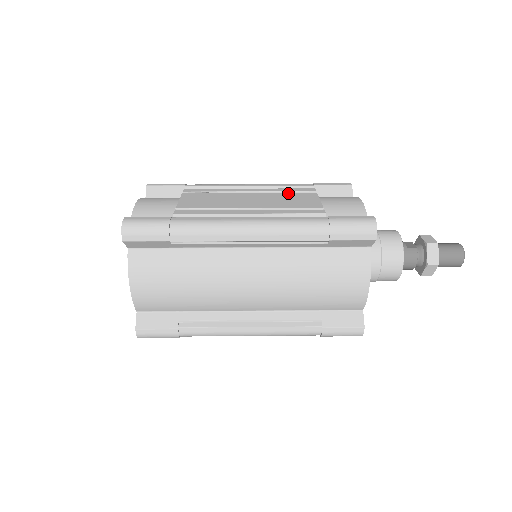
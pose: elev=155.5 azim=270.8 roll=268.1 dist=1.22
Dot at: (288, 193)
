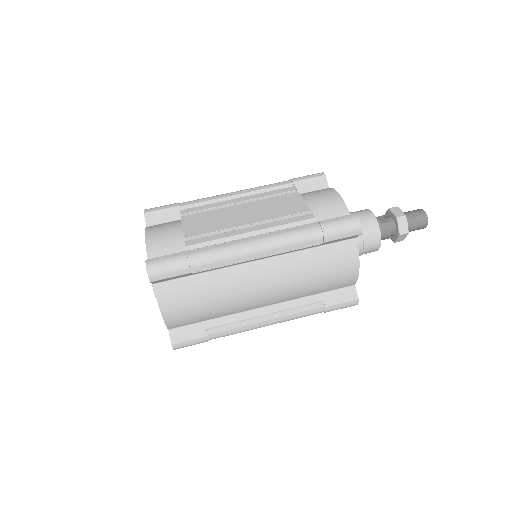
Dot at: (274, 197)
